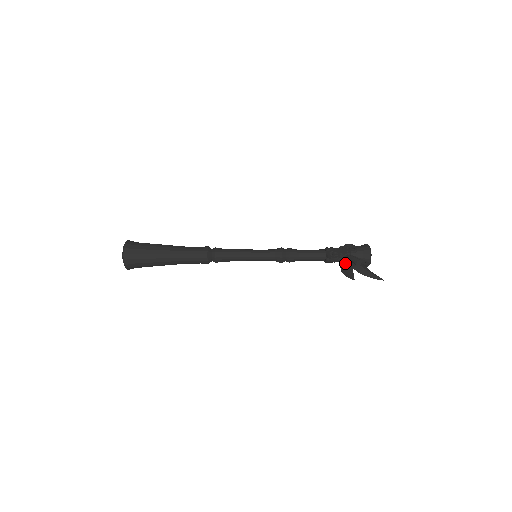
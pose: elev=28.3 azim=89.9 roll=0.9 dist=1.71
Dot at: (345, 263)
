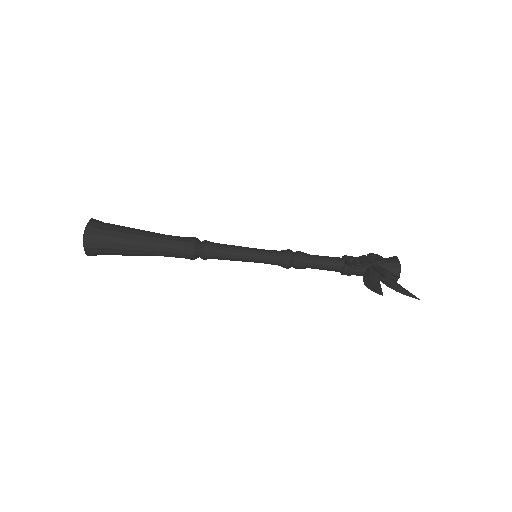
Dot at: (370, 274)
